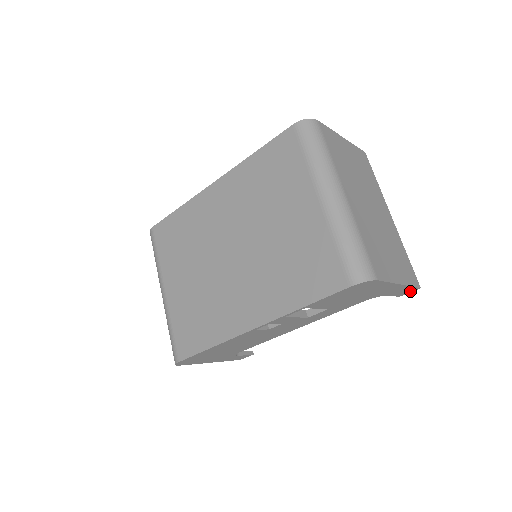
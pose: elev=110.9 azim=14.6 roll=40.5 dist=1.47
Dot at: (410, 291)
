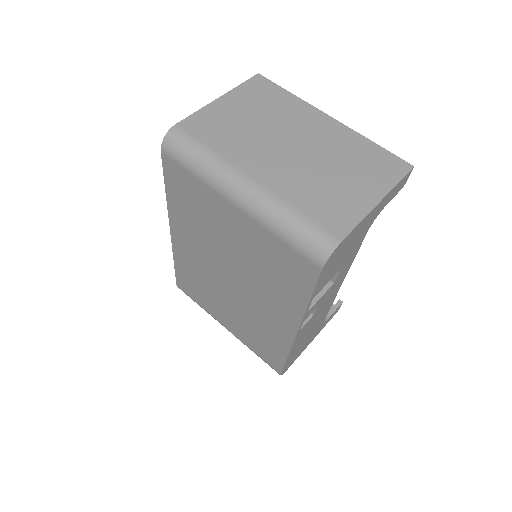
Dot at: (406, 178)
